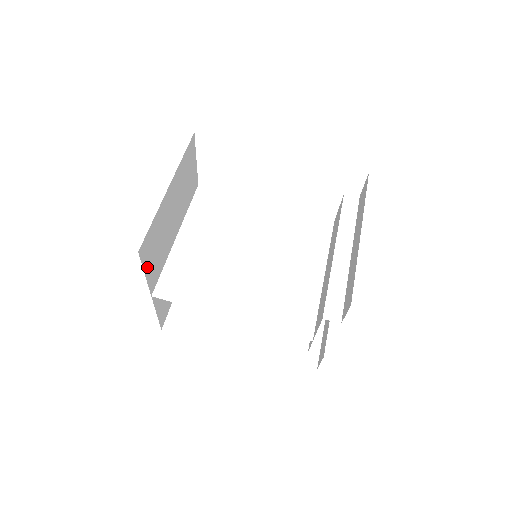
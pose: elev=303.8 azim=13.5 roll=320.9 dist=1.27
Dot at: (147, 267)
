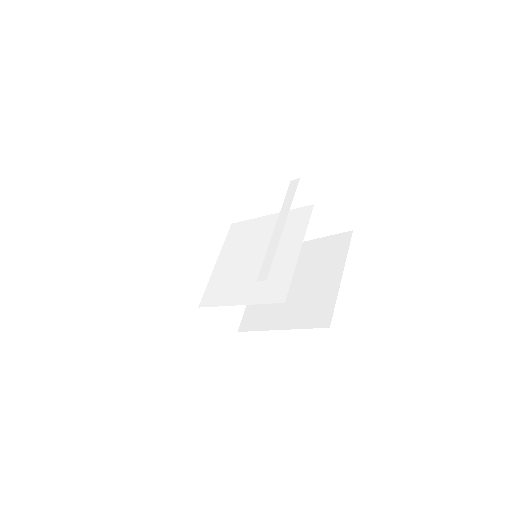
Dot at: (177, 289)
